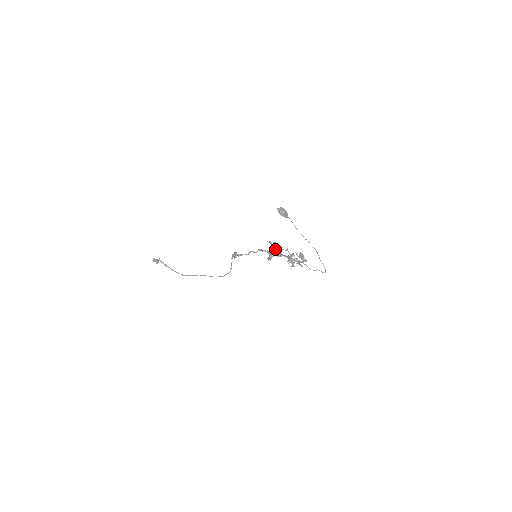
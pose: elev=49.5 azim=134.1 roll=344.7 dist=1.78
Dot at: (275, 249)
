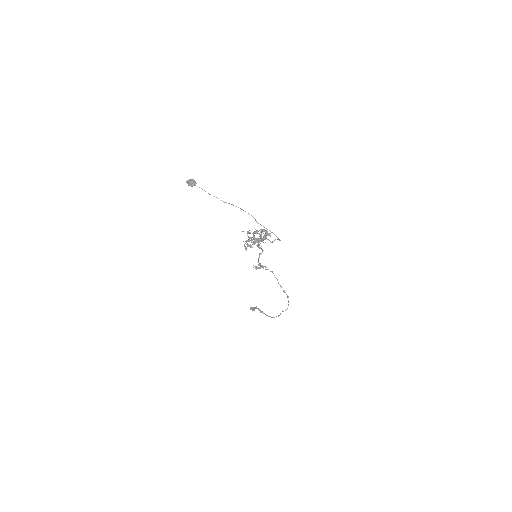
Dot at: occluded
